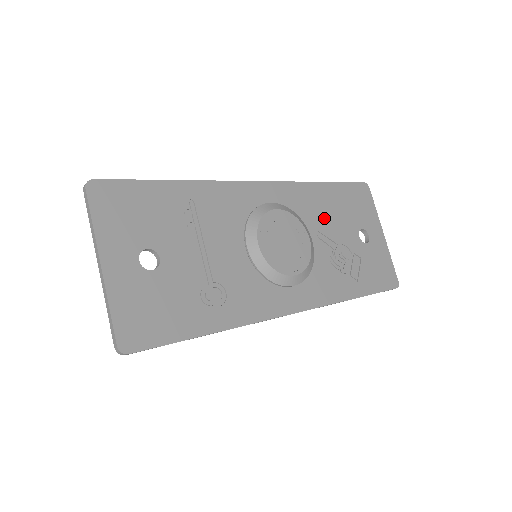
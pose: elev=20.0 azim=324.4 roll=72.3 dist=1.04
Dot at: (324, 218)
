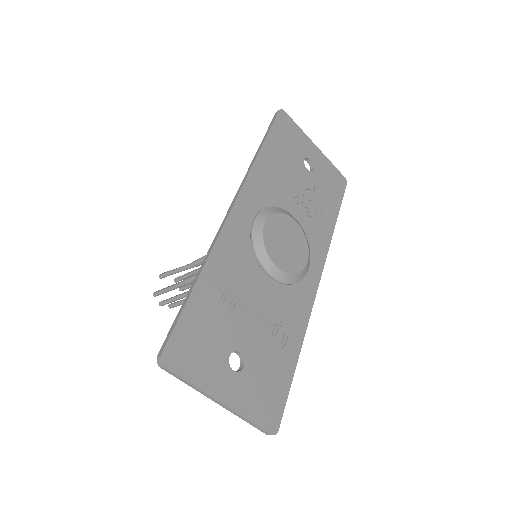
Dot at: (283, 183)
